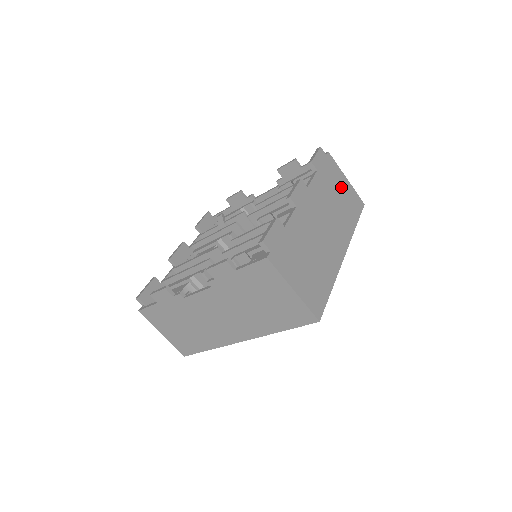
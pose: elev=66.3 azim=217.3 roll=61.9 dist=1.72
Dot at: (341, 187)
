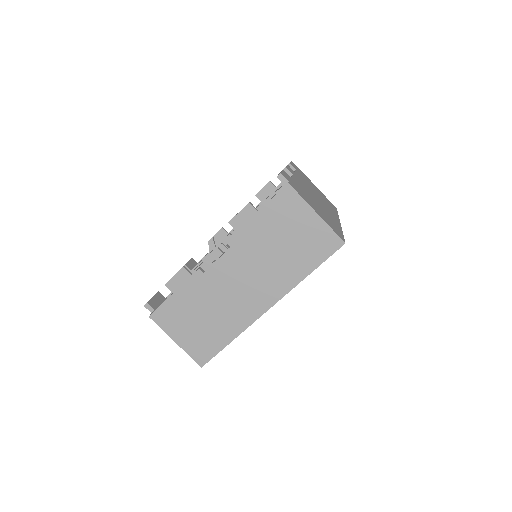
Dot at: (316, 189)
